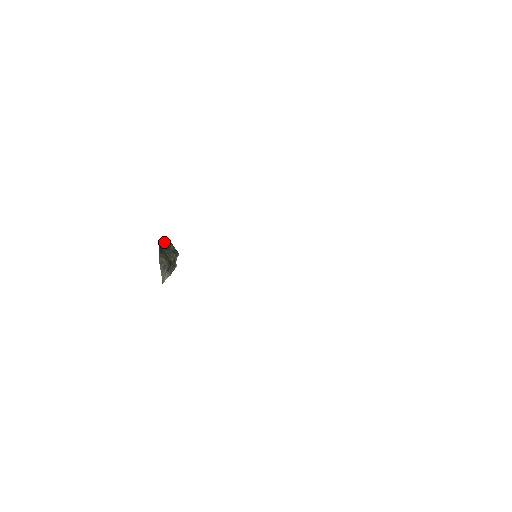
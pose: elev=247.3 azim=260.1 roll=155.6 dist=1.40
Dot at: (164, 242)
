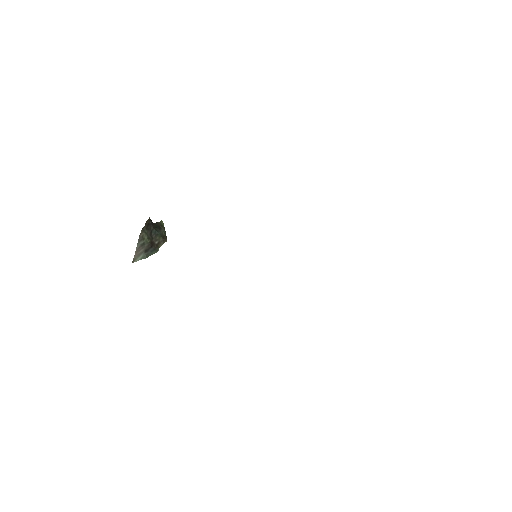
Dot at: (156, 222)
